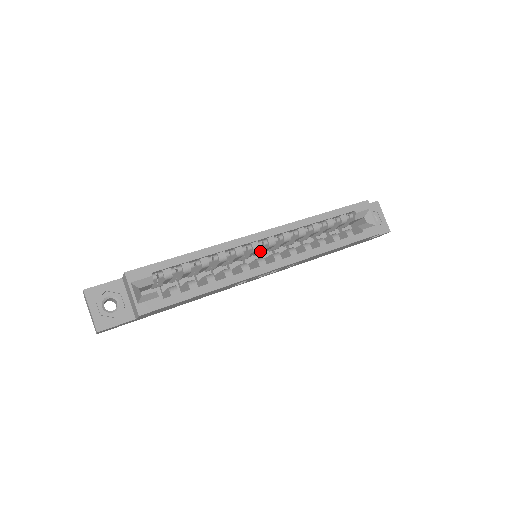
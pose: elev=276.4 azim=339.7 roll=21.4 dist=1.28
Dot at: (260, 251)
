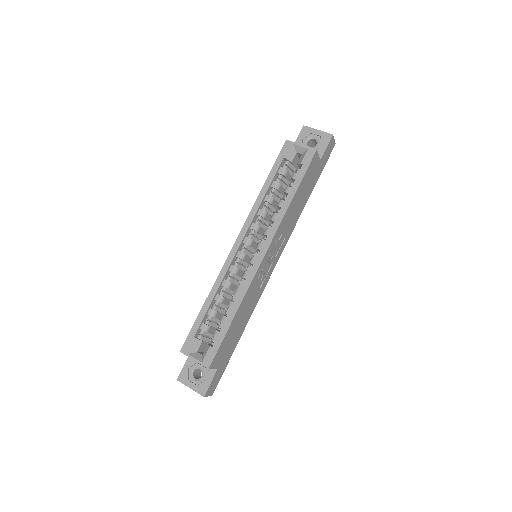
Dot at: occluded
